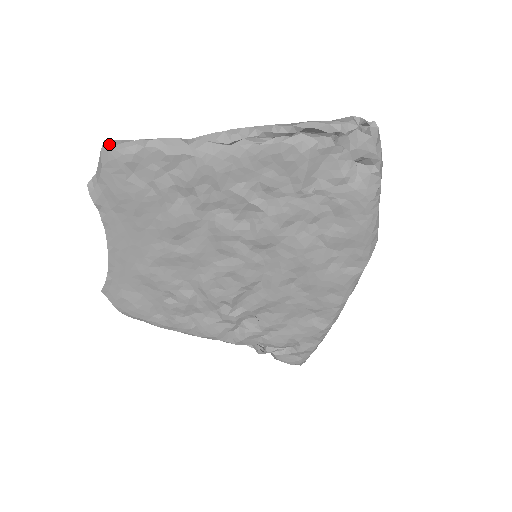
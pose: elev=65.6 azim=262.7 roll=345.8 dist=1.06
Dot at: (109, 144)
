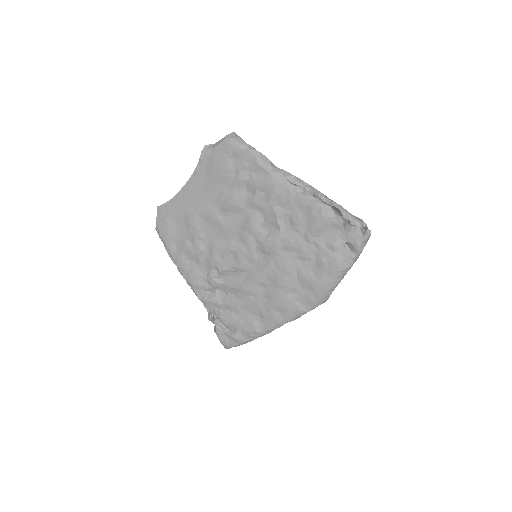
Dot at: (234, 135)
